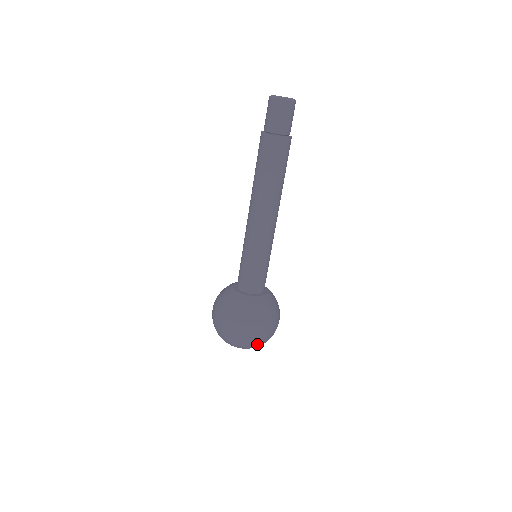
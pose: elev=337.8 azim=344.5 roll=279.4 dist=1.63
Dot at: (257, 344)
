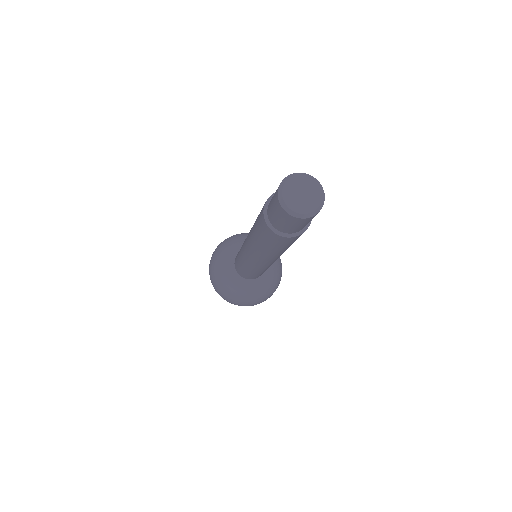
Dot at: occluded
